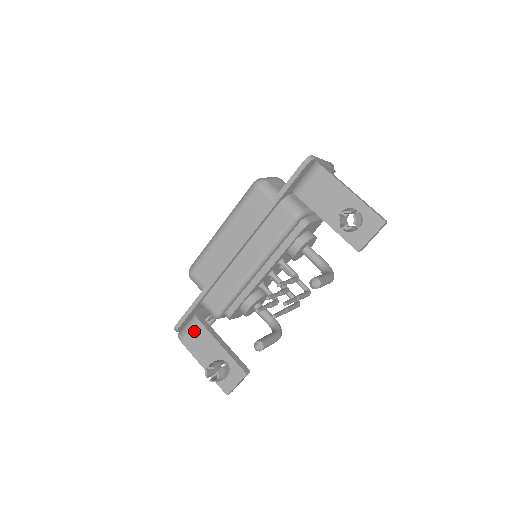
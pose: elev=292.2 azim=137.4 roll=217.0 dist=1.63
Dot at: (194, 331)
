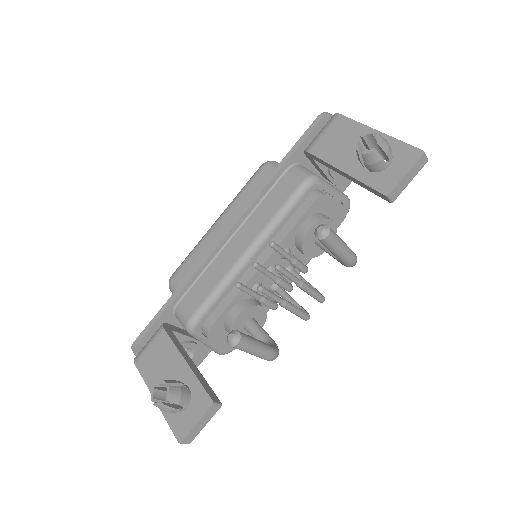
Dot at: (155, 346)
